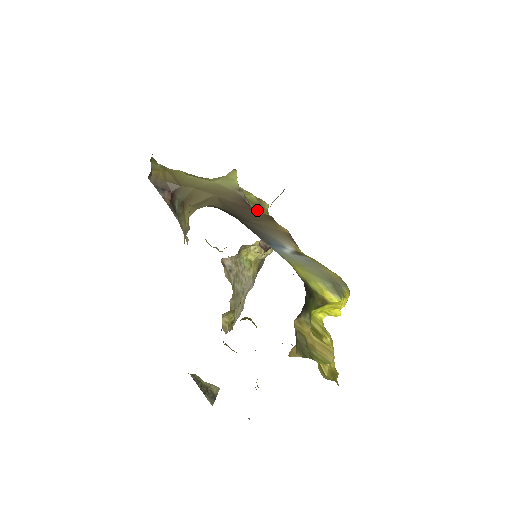
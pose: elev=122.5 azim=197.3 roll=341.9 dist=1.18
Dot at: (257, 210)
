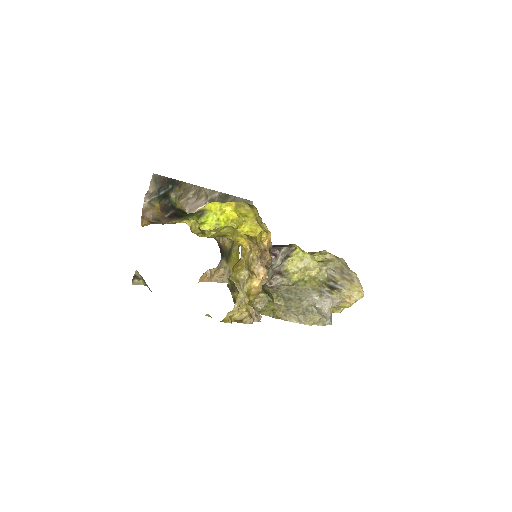
Dot at: occluded
